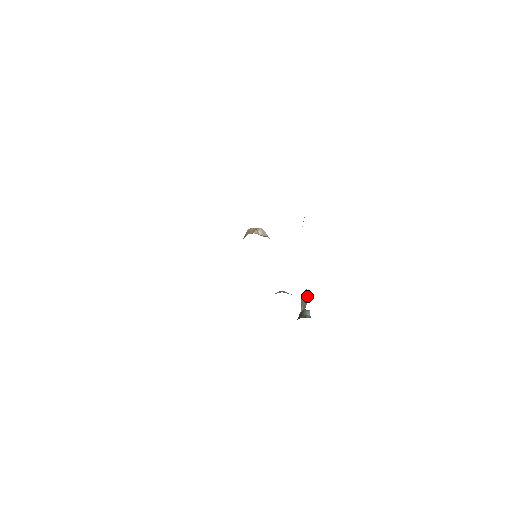
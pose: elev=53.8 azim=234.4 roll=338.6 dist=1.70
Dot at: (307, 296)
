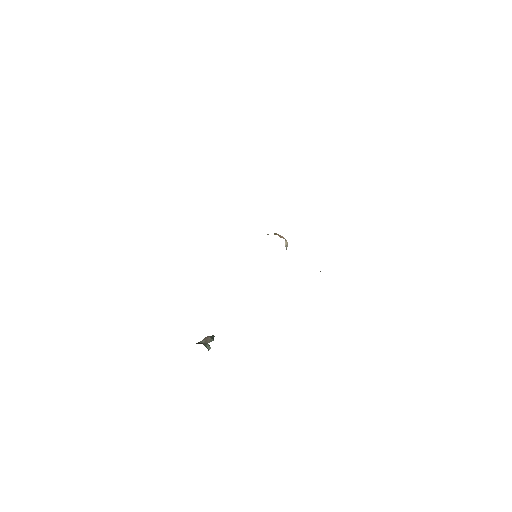
Dot at: (213, 339)
